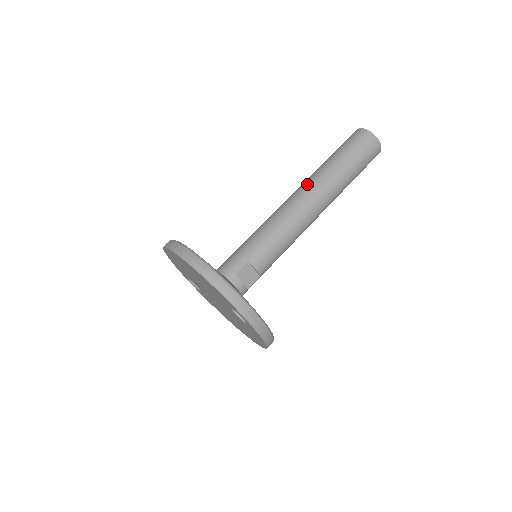
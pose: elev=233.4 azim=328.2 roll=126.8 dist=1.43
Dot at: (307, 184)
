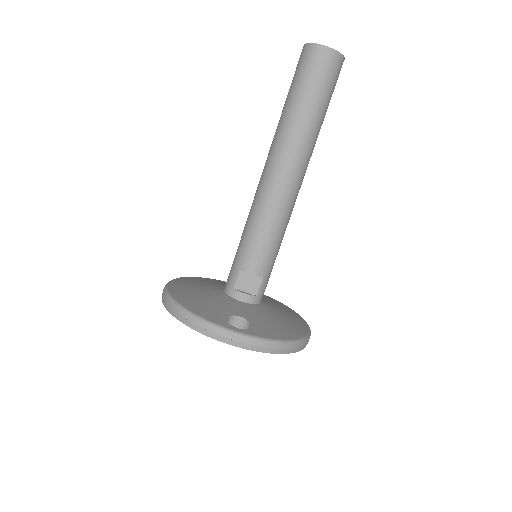
Dot at: (268, 153)
